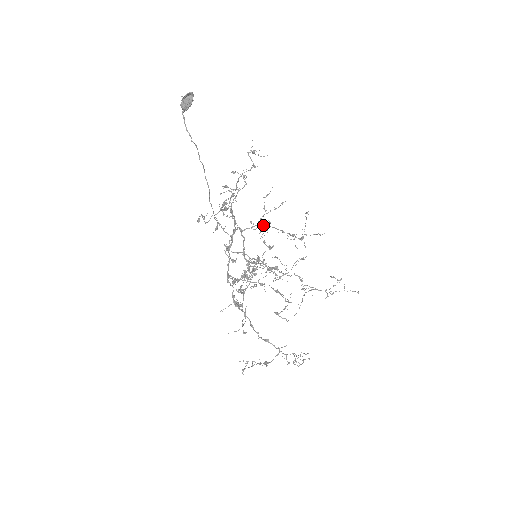
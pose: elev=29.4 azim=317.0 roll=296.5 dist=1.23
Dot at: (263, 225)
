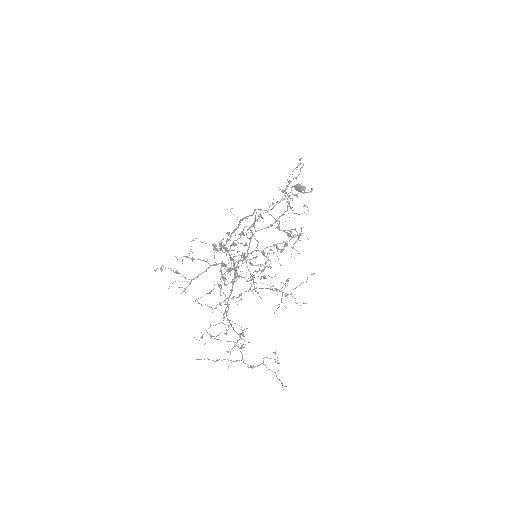
Dot at: occluded
